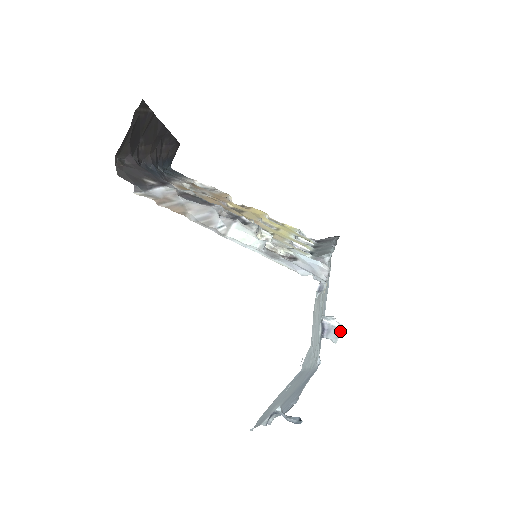
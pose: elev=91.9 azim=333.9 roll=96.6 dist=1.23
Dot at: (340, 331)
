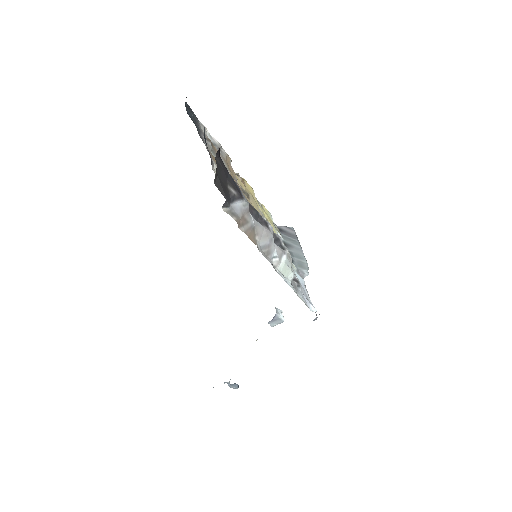
Dot at: (282, 322)
